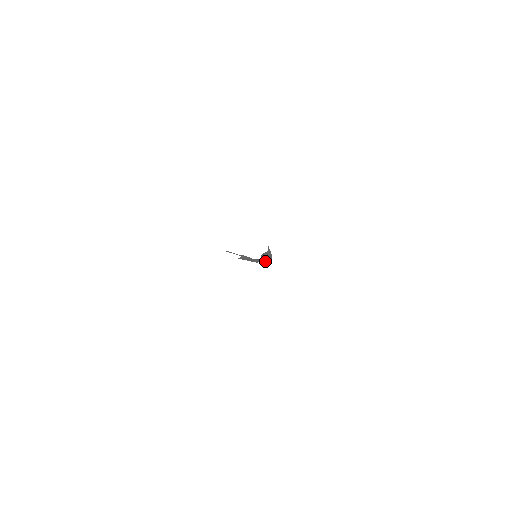
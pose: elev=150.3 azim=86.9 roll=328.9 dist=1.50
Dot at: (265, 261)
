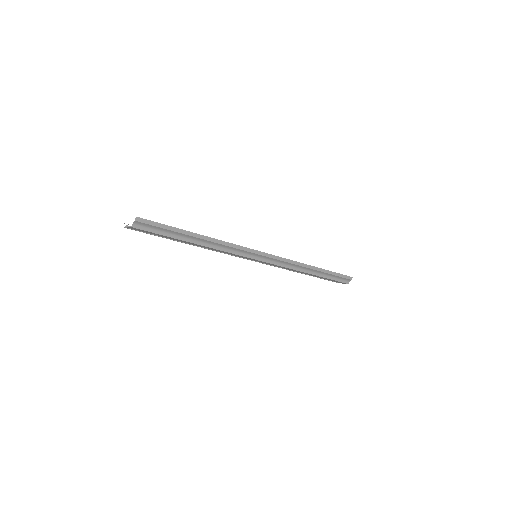
Dot at: (258, 260)
